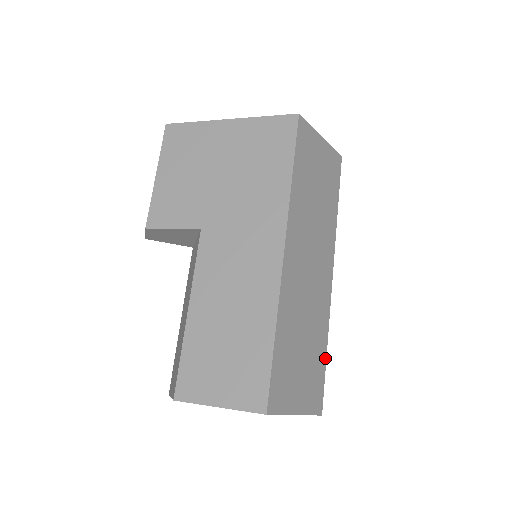
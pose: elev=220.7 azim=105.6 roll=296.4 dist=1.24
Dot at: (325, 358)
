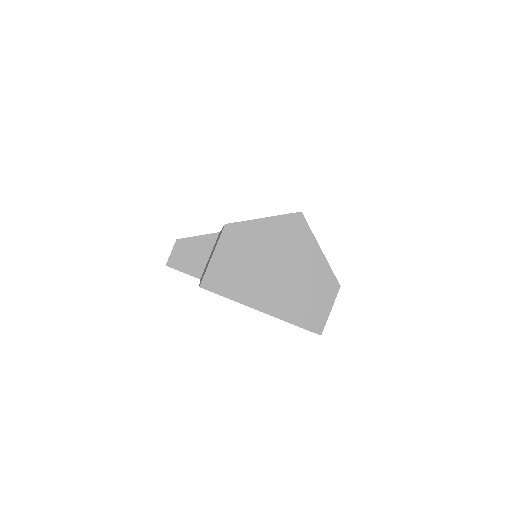
Dot at: occluded
